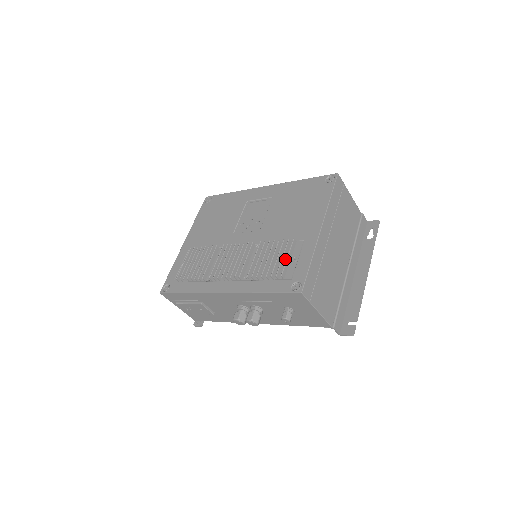
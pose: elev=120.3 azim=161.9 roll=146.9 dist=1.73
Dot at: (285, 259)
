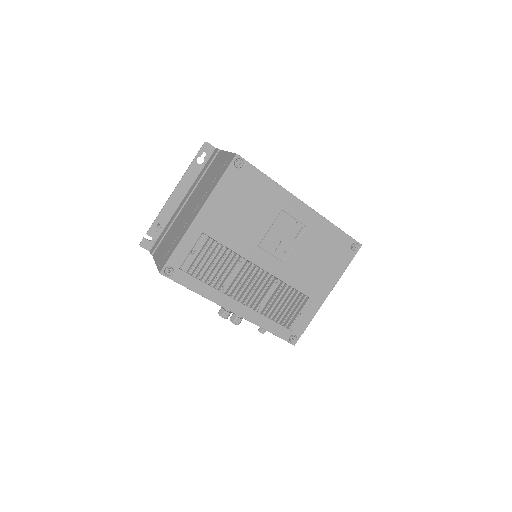
Dot at: (294, 310)
